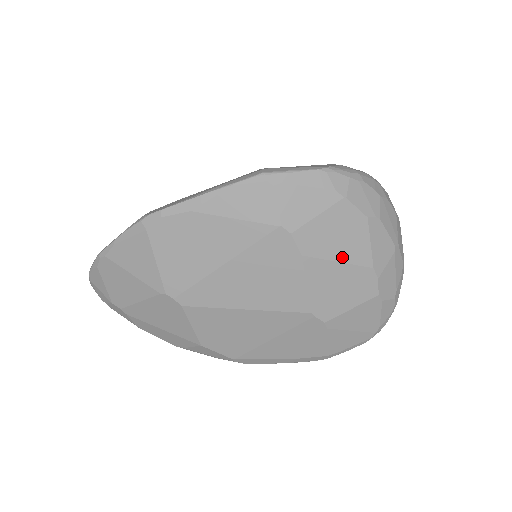
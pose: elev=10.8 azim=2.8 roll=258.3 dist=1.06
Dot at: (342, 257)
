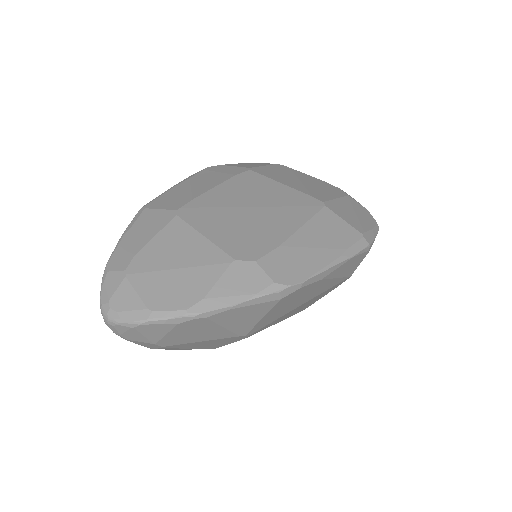
Dot at: occluded
